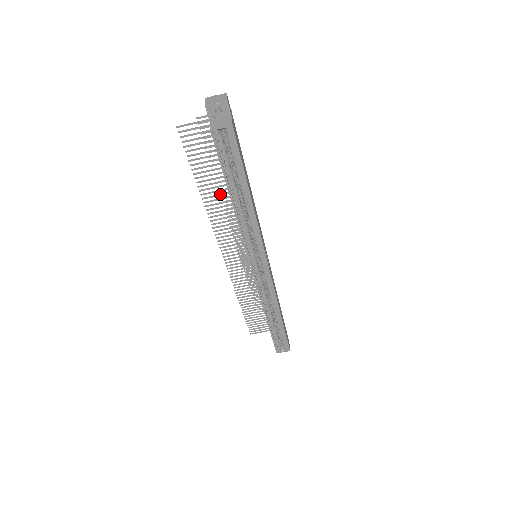
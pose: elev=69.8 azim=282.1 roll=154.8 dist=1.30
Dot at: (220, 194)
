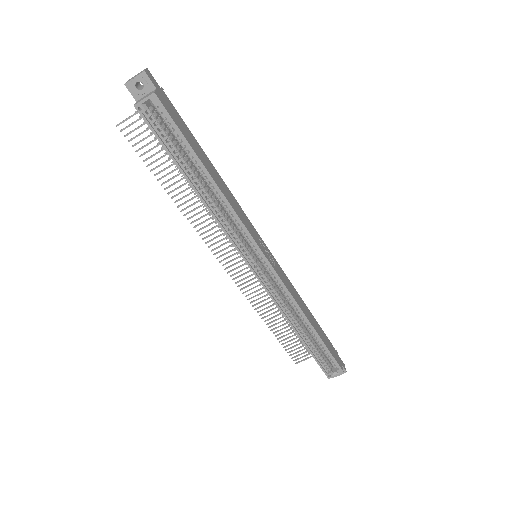
Dot at: (191, 192)
